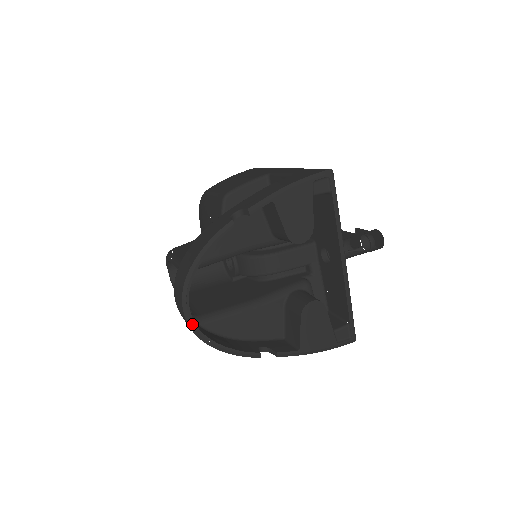
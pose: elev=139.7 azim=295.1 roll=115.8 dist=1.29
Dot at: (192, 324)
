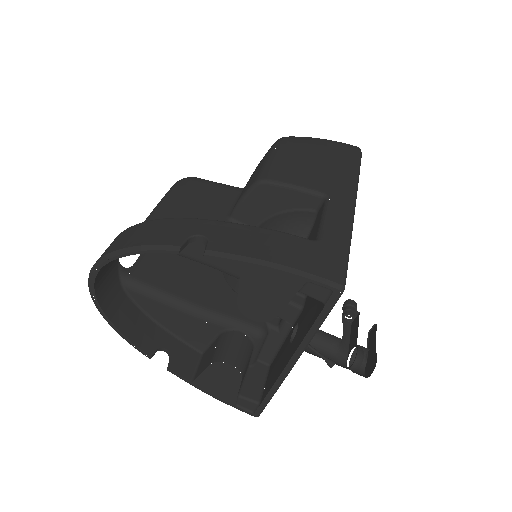
Dot at: (92, 293)
